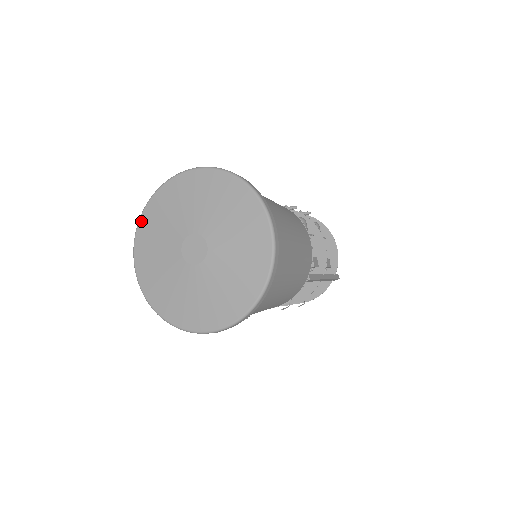
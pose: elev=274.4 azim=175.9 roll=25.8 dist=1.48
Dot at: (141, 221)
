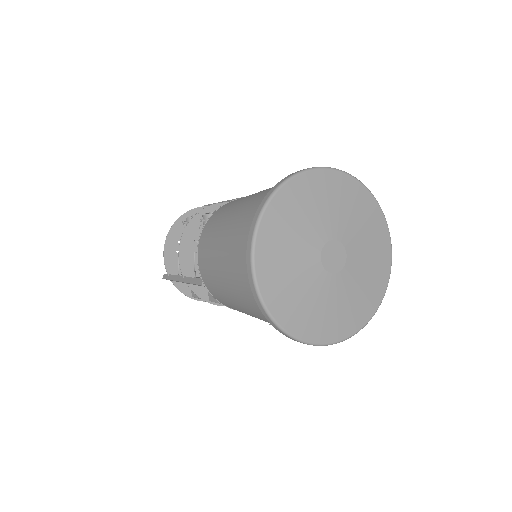
Dot at: (268, 211)
